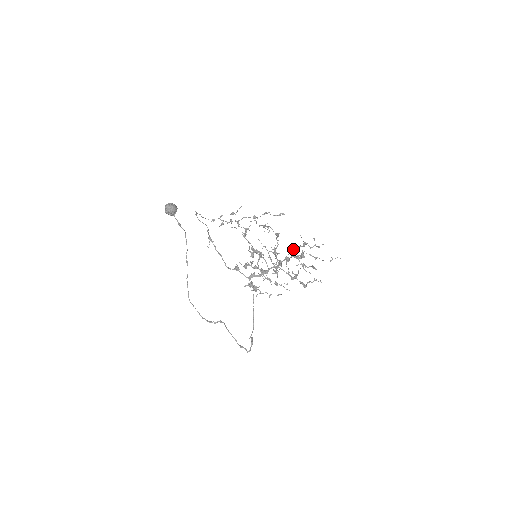
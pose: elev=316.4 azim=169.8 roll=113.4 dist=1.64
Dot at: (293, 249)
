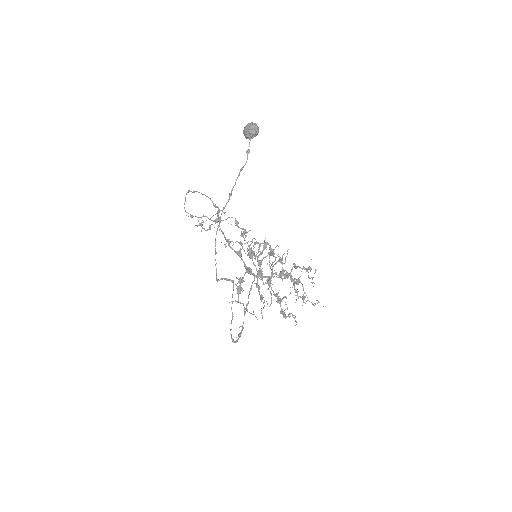
Dot at: (296, 268)
